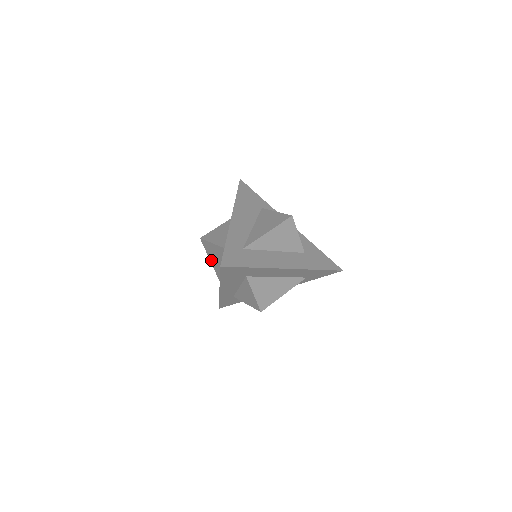
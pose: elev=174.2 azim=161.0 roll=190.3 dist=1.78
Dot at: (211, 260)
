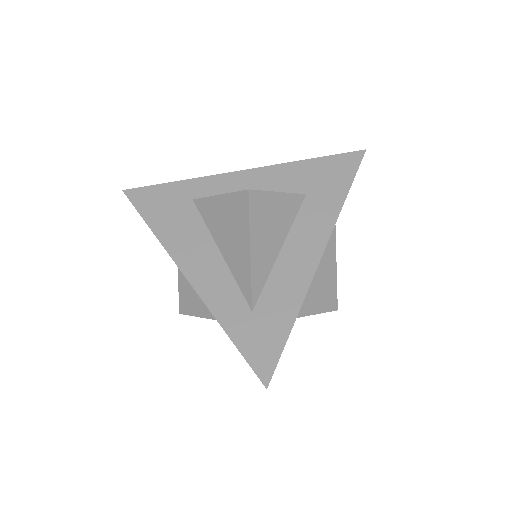
Dot at: occluded
